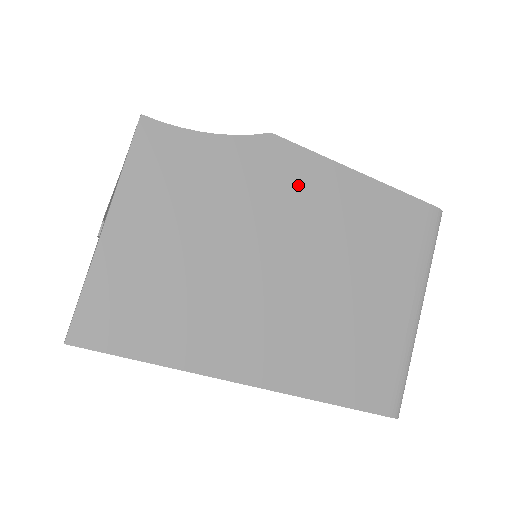
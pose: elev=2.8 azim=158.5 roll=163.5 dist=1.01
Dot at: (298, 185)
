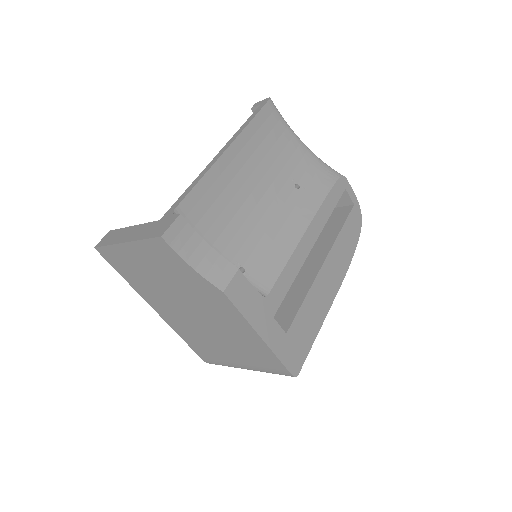
Dot at: (221, 310)
